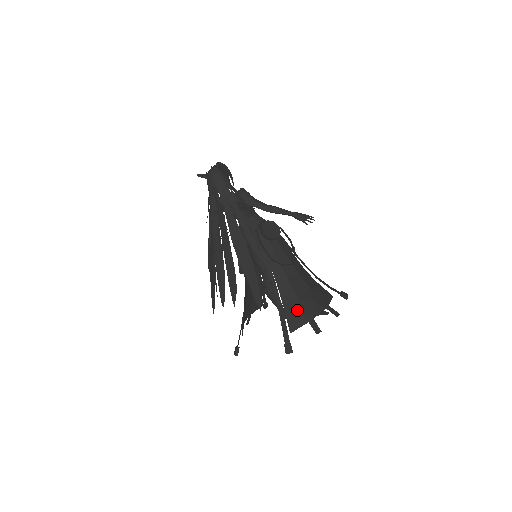
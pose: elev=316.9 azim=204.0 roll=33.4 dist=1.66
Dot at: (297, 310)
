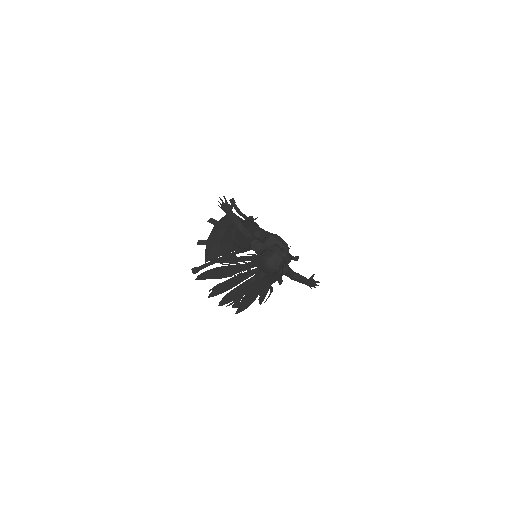
Dot at: occluded
